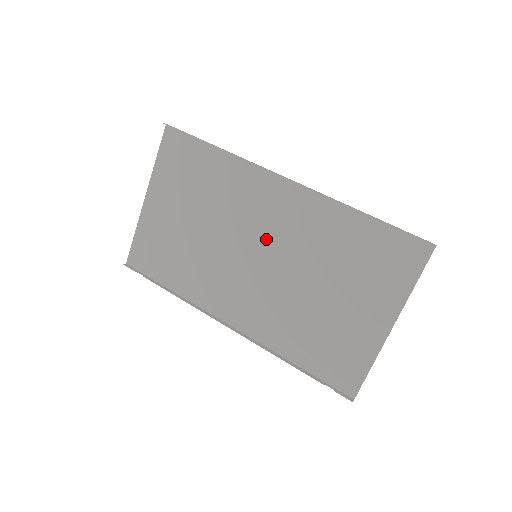
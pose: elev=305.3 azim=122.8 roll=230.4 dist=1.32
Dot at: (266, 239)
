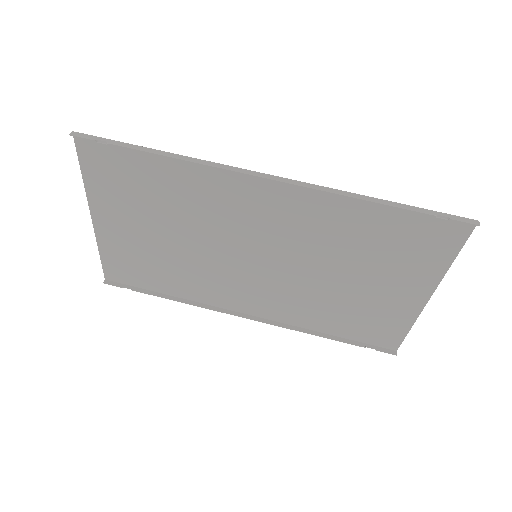
Dot at: (263, 240)
